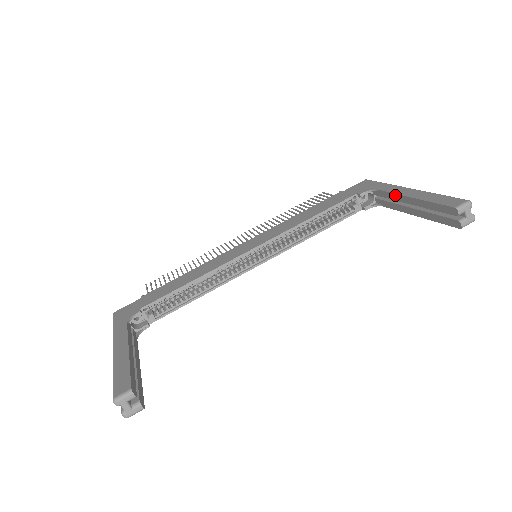
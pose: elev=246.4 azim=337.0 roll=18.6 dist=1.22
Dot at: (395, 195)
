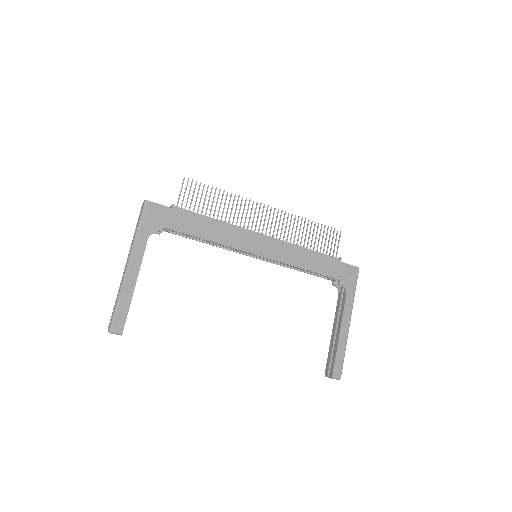
Dot at: (342, 317)
